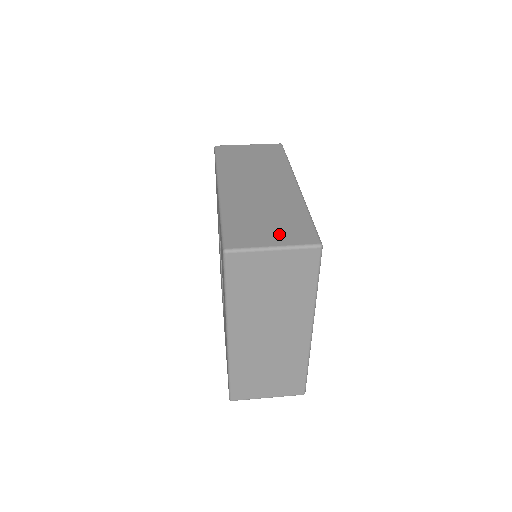
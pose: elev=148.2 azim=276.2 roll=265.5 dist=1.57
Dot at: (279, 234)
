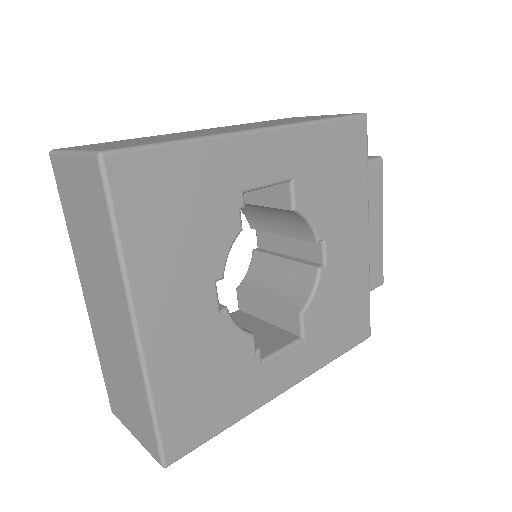
Dot at: (107, 146)
